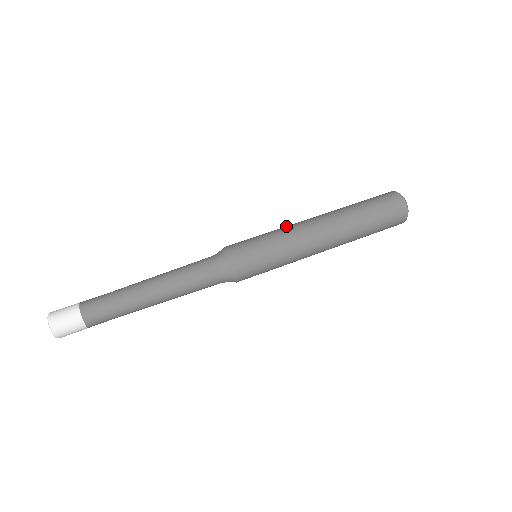
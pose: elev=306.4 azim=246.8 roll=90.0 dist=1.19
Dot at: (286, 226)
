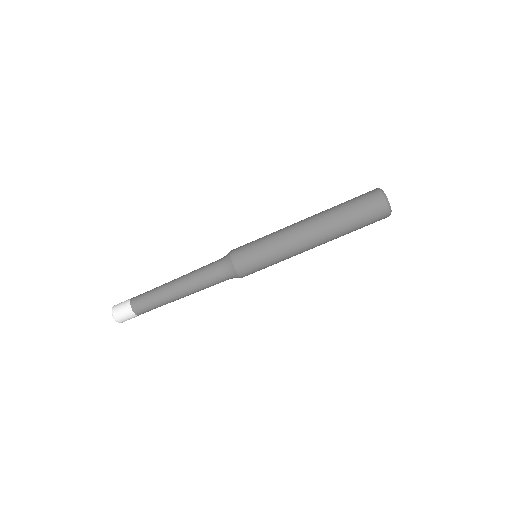
Dot at: (286, 248)
